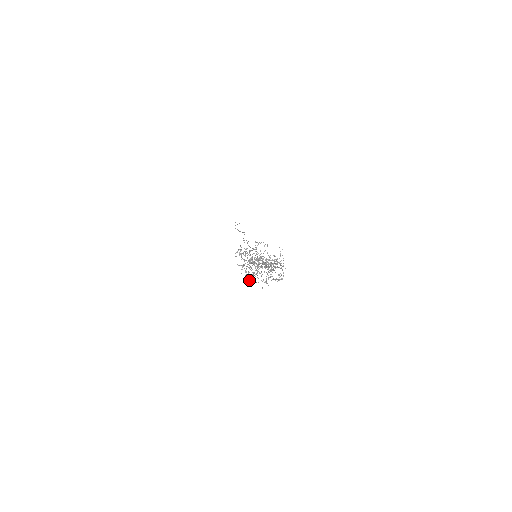
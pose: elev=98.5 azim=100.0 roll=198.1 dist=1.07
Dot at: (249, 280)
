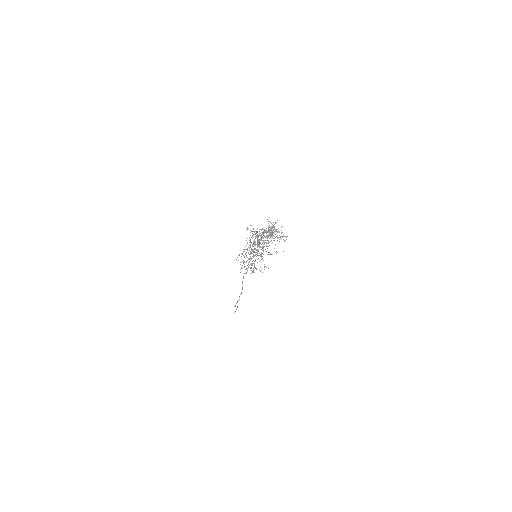
Dot at: (262, 258)
